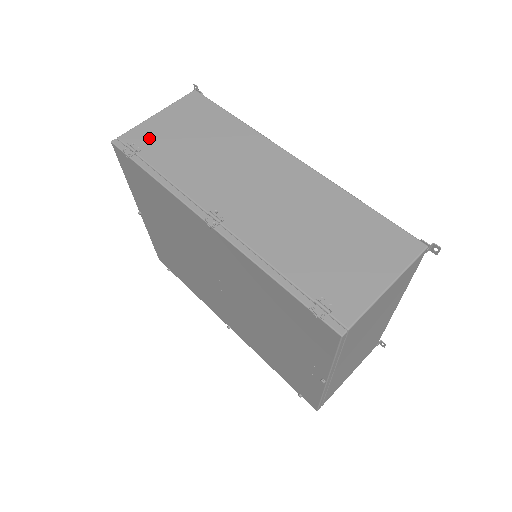
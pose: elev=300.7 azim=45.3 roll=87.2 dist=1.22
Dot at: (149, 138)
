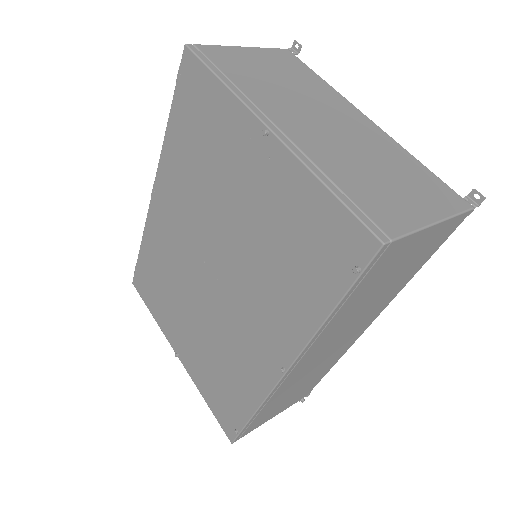
Dot at: occluded
